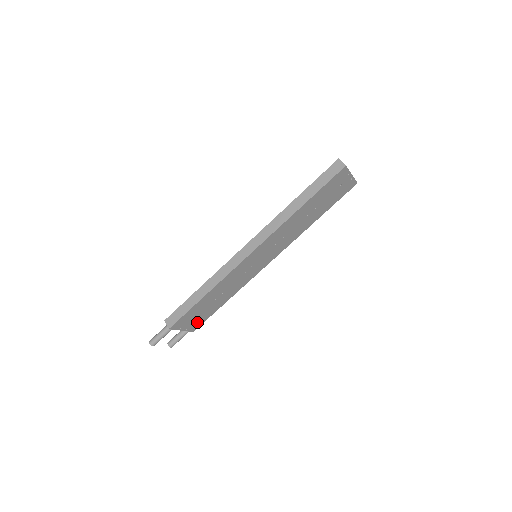
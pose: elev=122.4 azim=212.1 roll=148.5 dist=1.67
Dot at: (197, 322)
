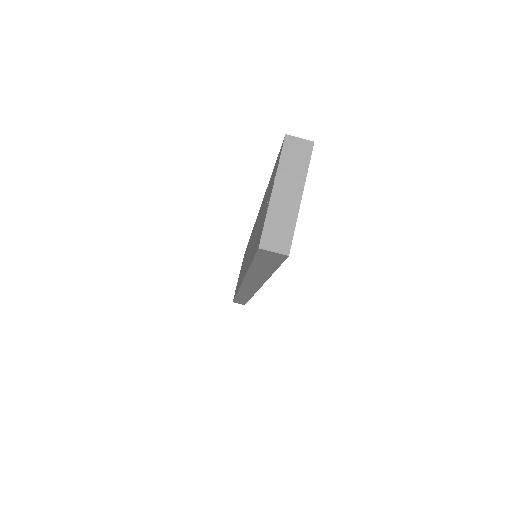
Dot at: occluded
